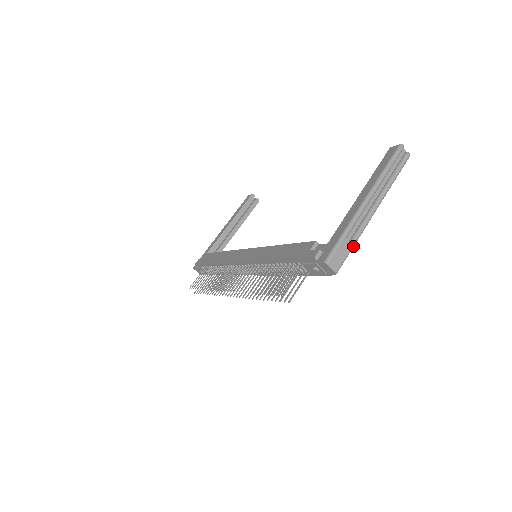
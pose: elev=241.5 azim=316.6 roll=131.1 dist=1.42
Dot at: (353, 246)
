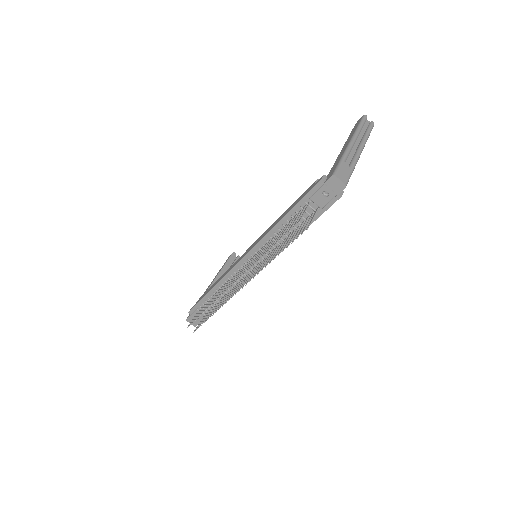
Dot at: (353, 170)
